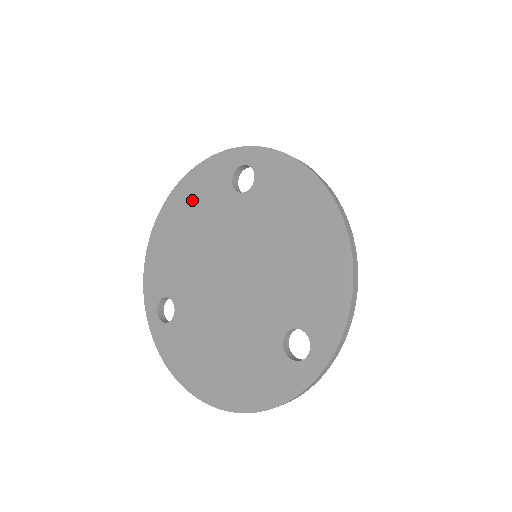
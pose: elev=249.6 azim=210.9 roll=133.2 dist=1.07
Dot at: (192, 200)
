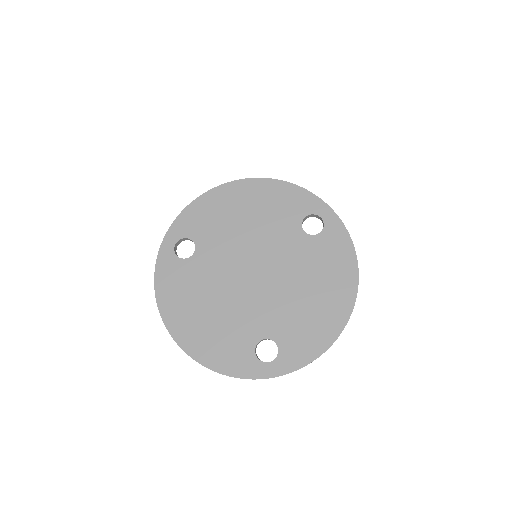
Dot at: (266, 200)
